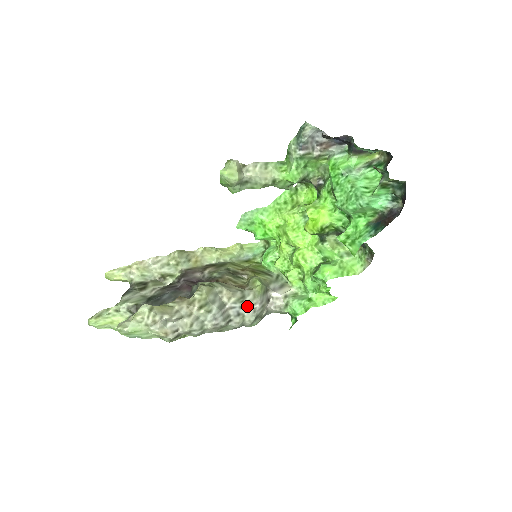
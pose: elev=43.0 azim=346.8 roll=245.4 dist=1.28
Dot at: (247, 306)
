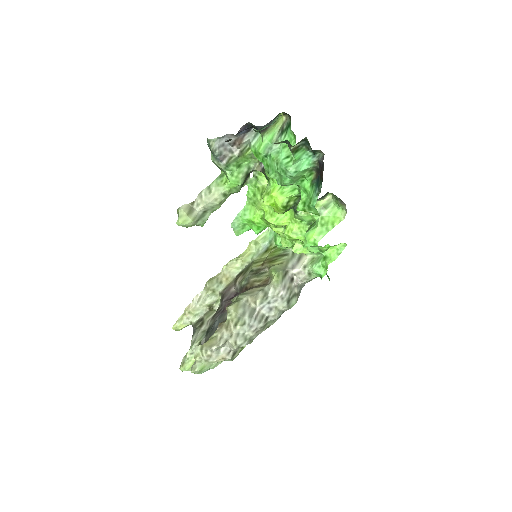
Dot at: (273, 299)
